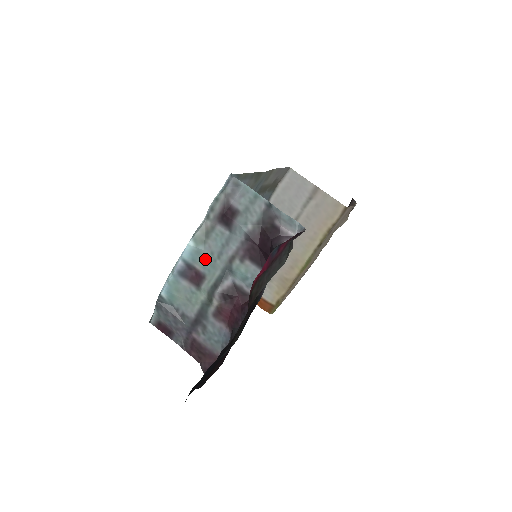
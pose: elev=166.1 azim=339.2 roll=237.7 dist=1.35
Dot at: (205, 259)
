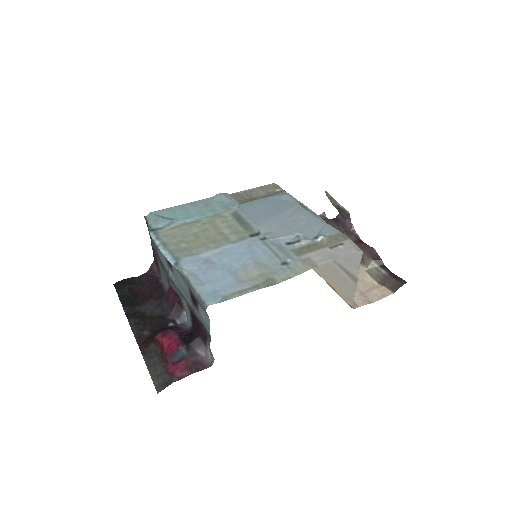
Dot at: (176, 273)
